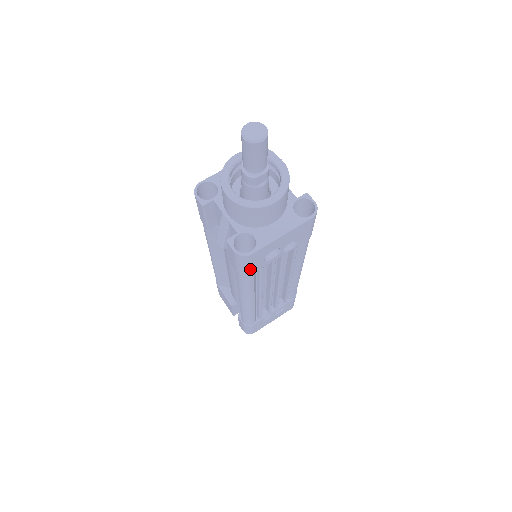
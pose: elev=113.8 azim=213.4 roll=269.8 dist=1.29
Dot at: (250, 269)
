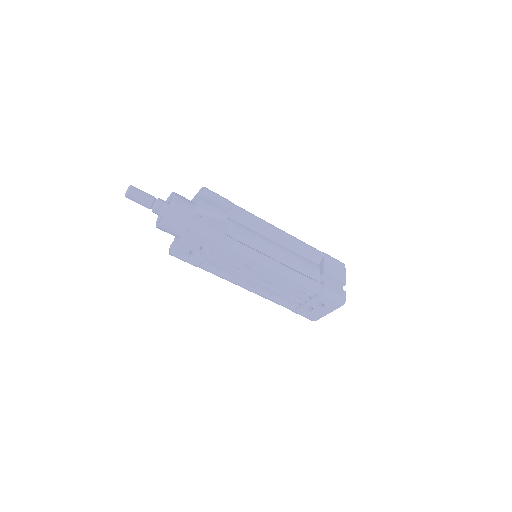
Dot at: (190, 263)
